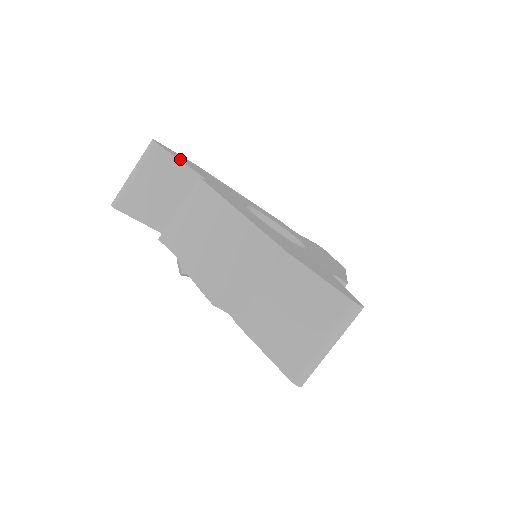
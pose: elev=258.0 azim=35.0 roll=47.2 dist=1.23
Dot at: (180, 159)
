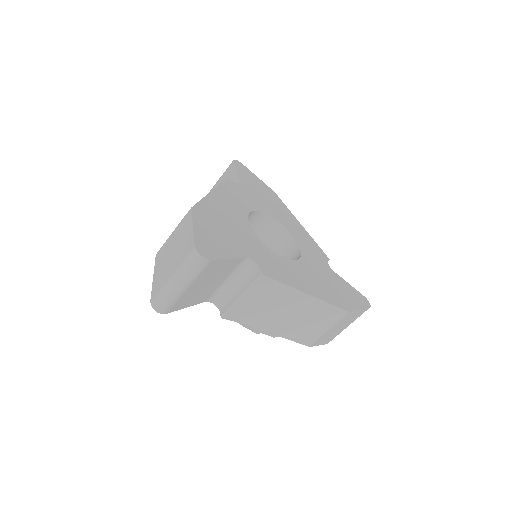
Dot at: (224, 253)
